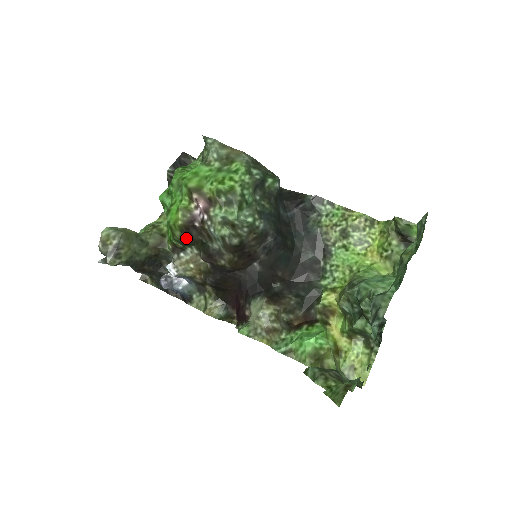
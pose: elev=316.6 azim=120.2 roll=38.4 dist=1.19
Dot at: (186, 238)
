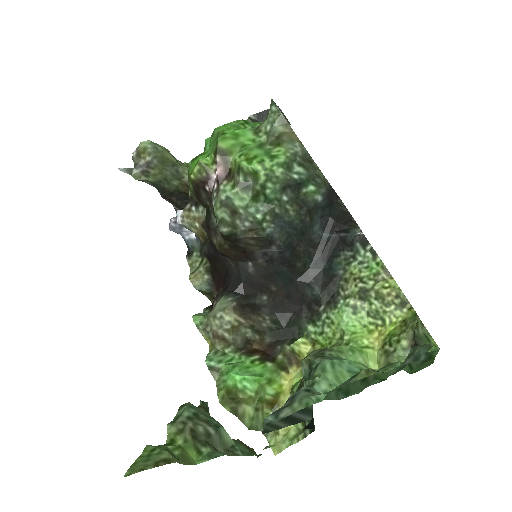
Dot at: (196, 195)
